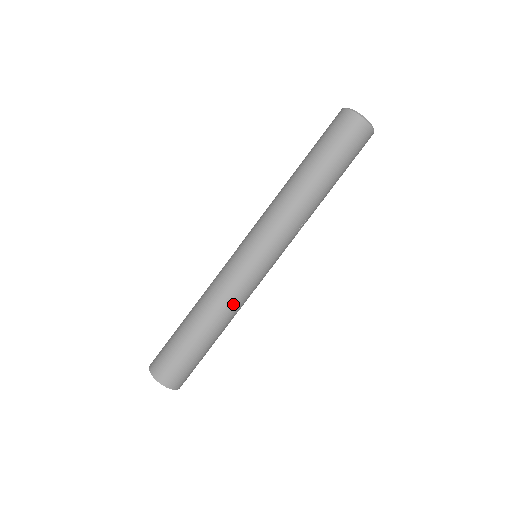
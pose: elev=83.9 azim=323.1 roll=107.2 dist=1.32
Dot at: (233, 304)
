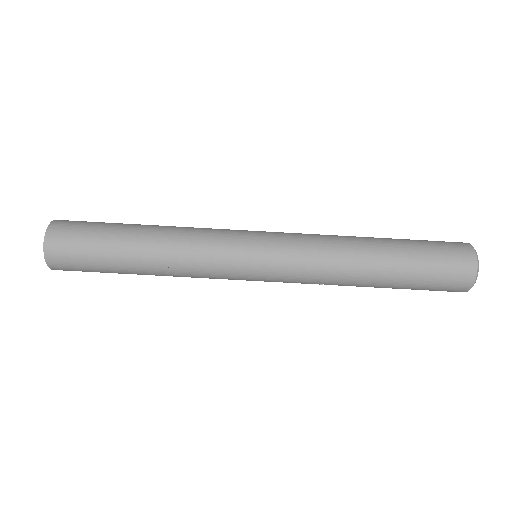
Dot at: (189, 272)
